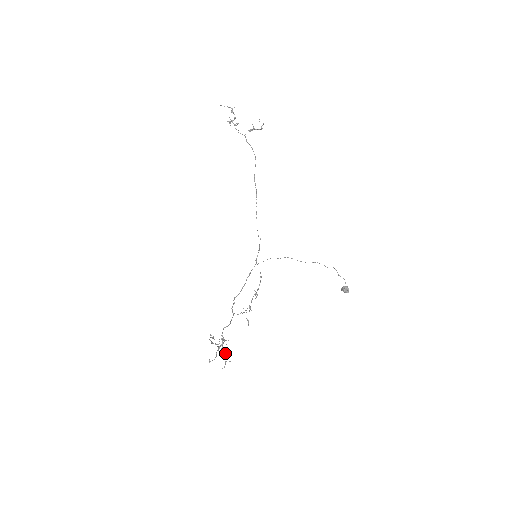
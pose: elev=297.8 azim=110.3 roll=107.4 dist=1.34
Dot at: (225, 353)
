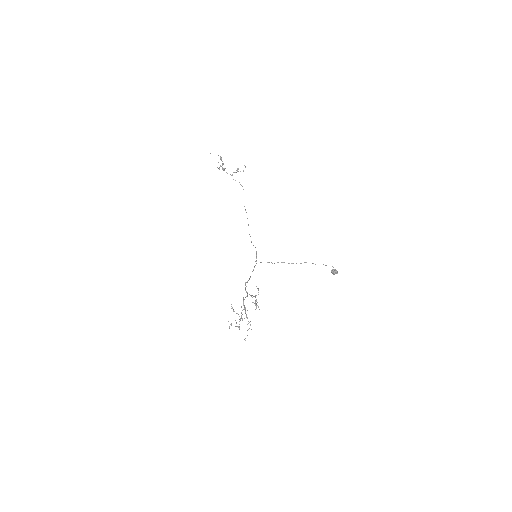
Dot at: occluded
